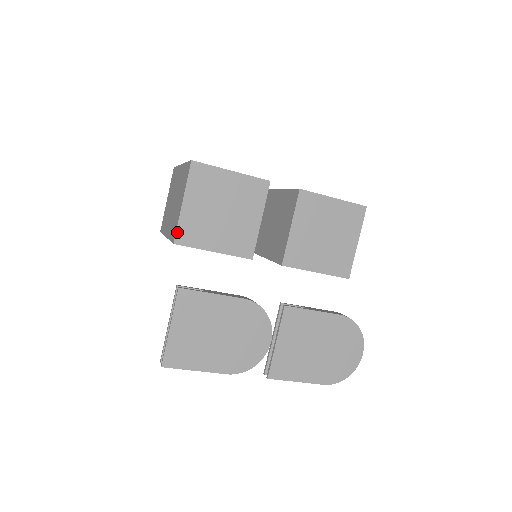
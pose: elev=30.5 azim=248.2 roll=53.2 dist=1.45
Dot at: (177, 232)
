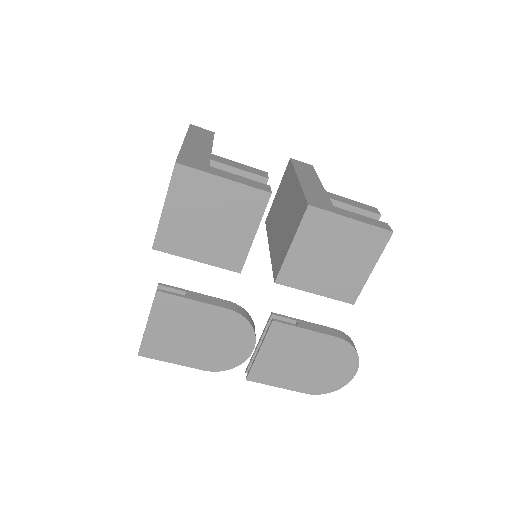
Dot at: (156, 238)
